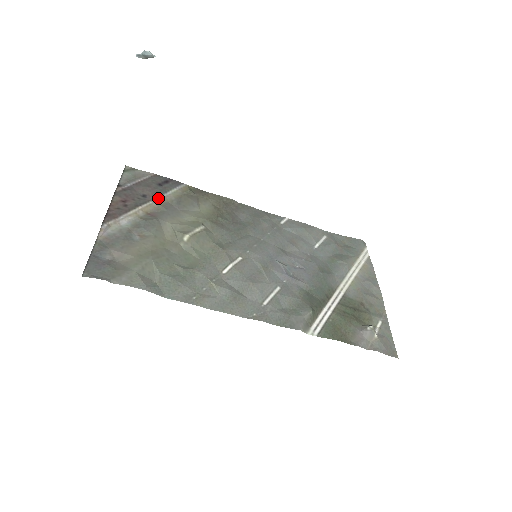
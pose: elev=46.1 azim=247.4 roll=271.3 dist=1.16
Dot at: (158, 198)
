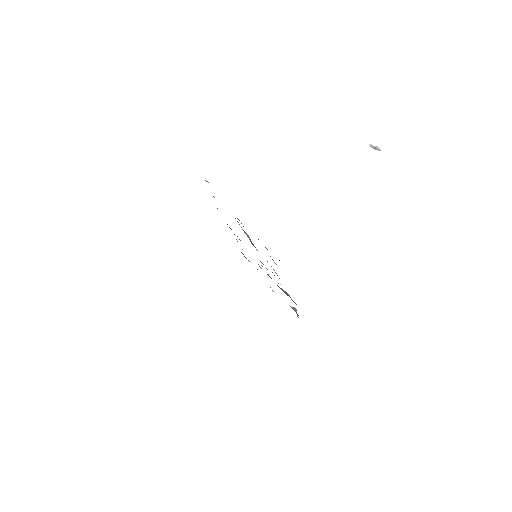
Dot at: occluded
